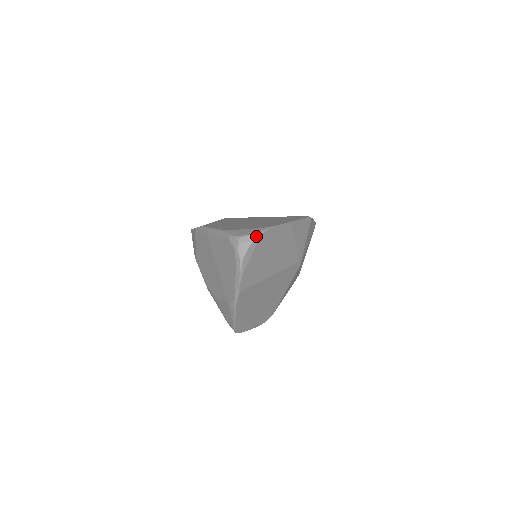
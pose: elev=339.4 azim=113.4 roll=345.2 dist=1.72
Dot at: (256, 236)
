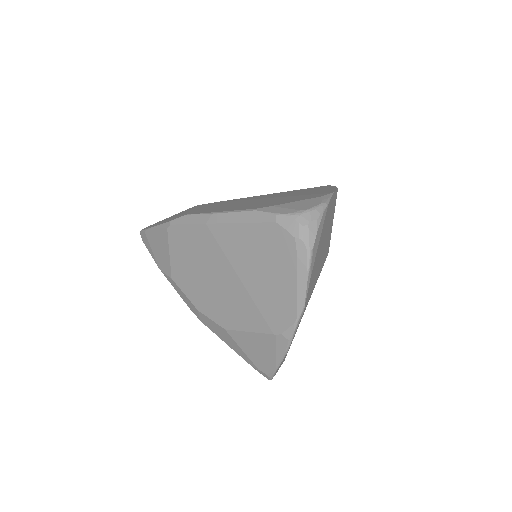
Dot at: (323, 209)
